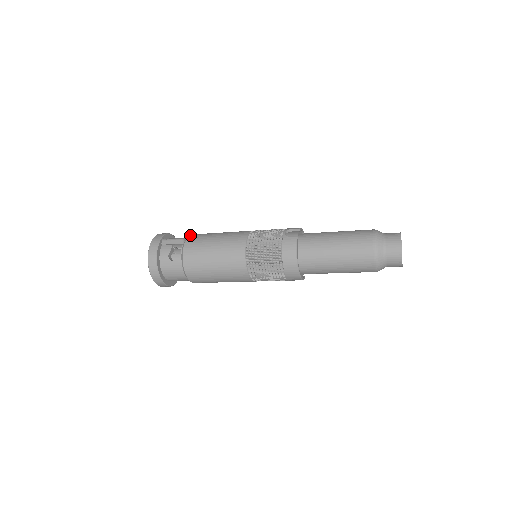
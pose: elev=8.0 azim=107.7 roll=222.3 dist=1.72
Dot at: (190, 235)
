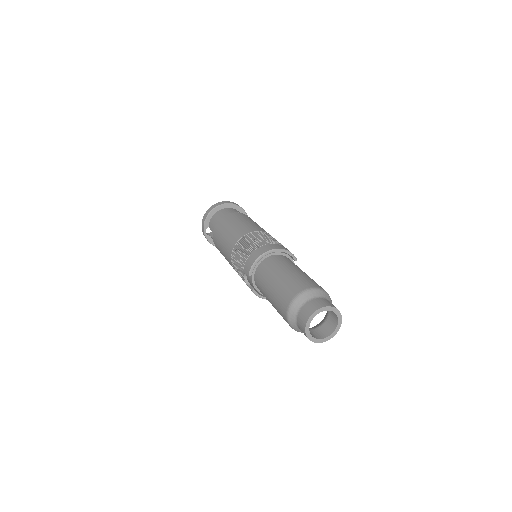
Dot at: occluded
